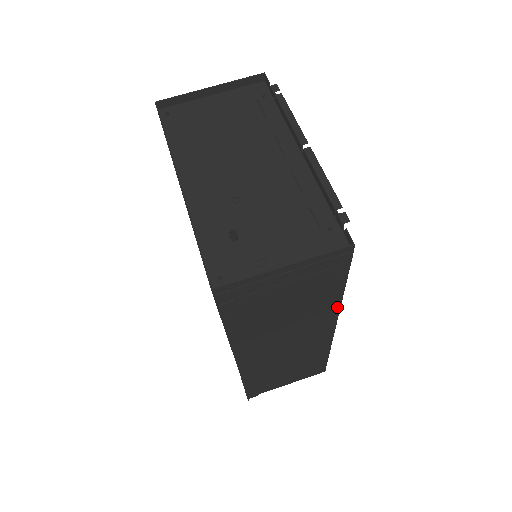
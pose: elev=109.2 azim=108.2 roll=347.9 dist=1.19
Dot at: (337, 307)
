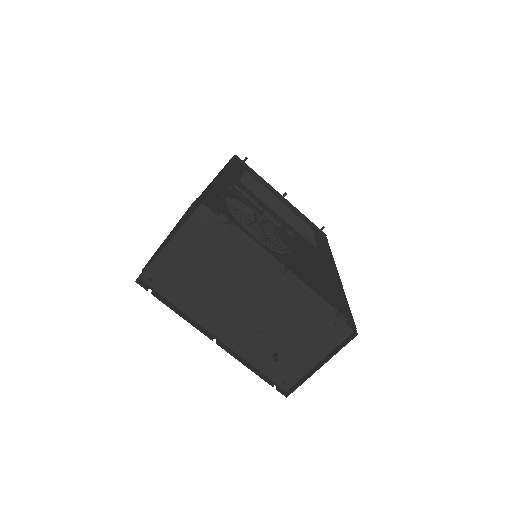
Dot at: occluded
